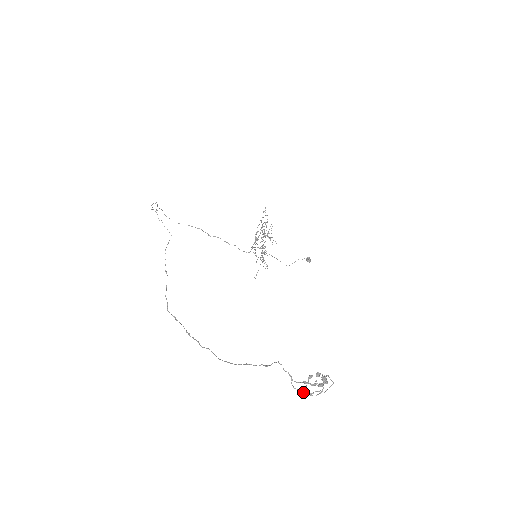
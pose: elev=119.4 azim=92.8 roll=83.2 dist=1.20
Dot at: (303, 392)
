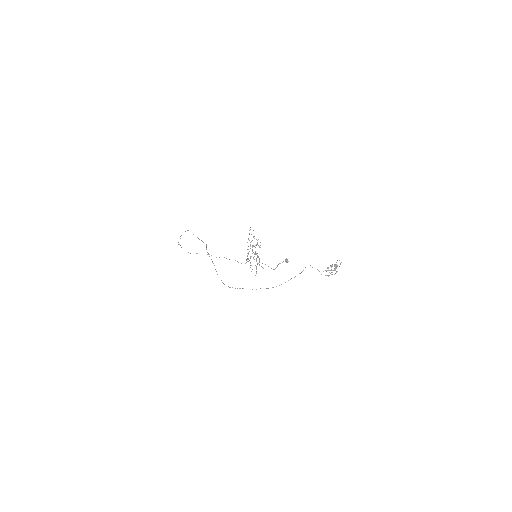
Dot at: (327, 275)
